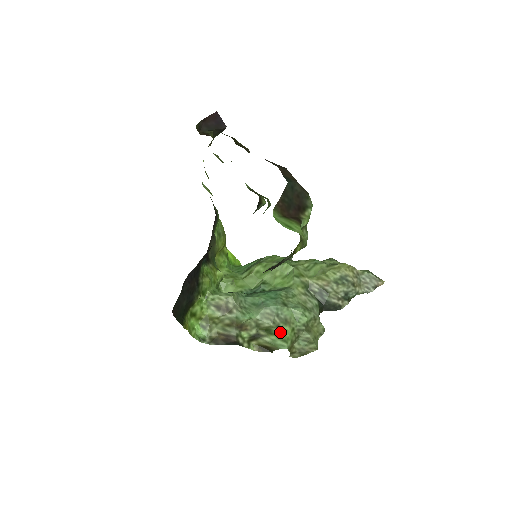
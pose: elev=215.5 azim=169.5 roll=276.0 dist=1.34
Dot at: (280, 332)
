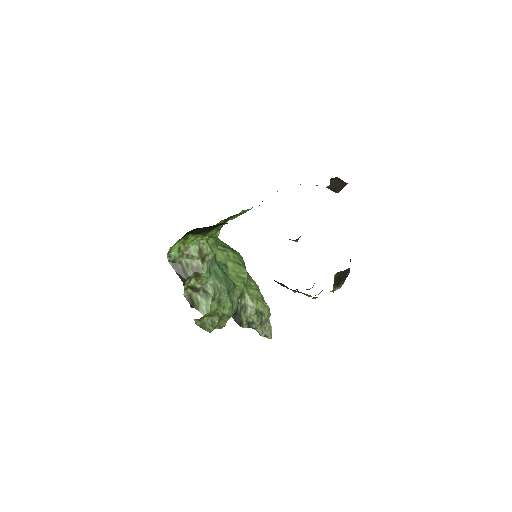
Dot at: (211, 303)
